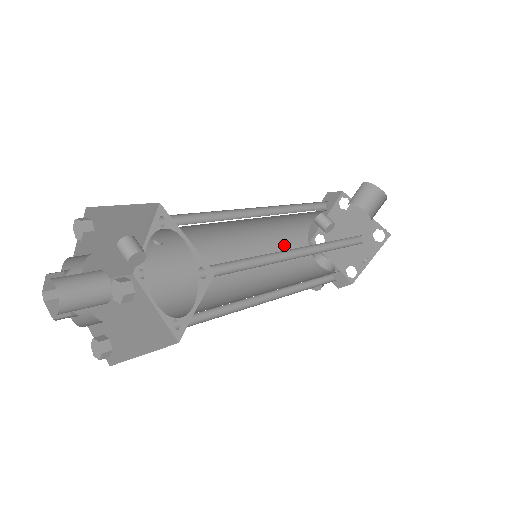
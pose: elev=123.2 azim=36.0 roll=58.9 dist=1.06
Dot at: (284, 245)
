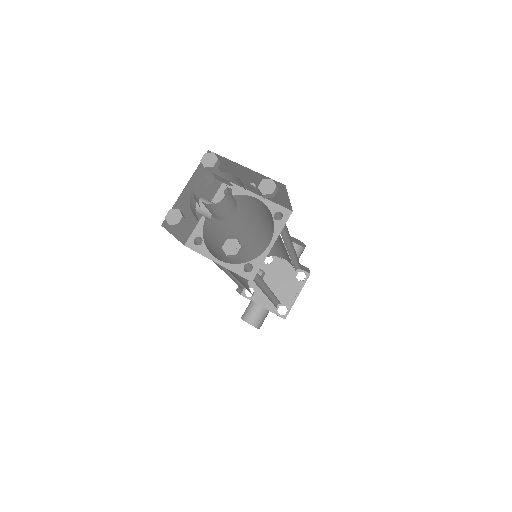
Dot at: (242, 279)
